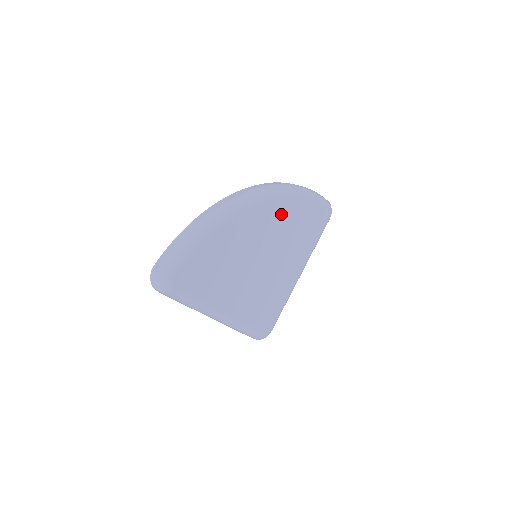
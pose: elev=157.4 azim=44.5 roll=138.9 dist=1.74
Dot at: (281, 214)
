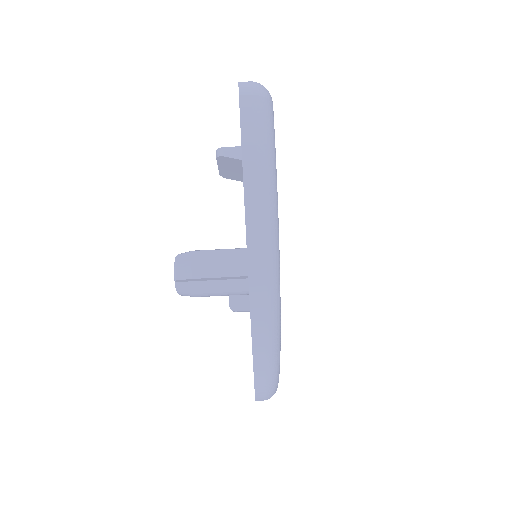
Dot at: occluded
